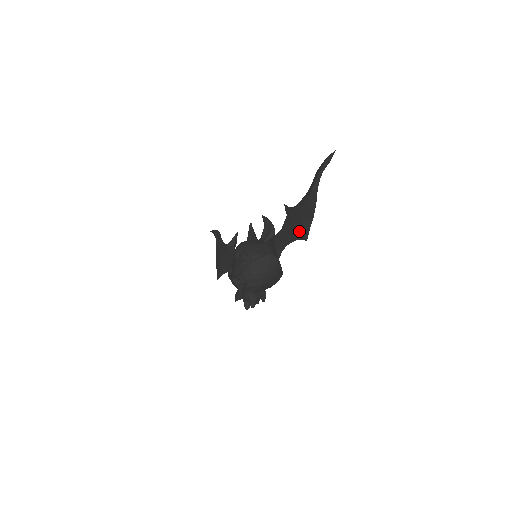
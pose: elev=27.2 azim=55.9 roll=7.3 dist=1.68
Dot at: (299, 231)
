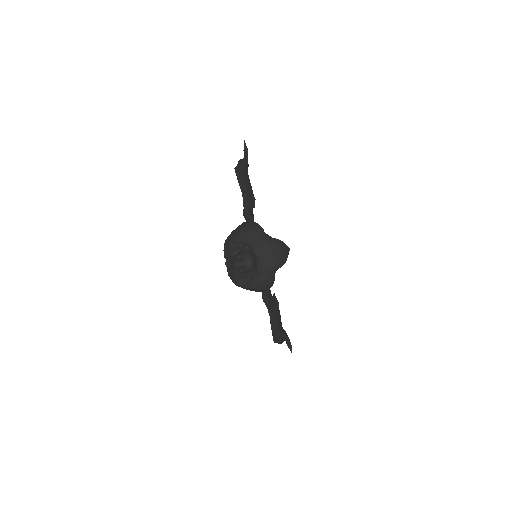
Dot at: (237, 179)
